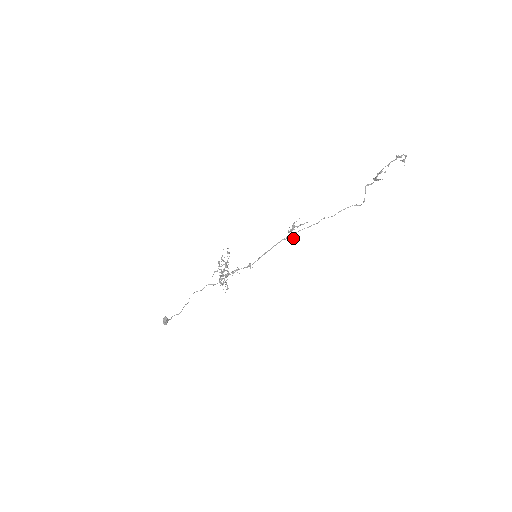
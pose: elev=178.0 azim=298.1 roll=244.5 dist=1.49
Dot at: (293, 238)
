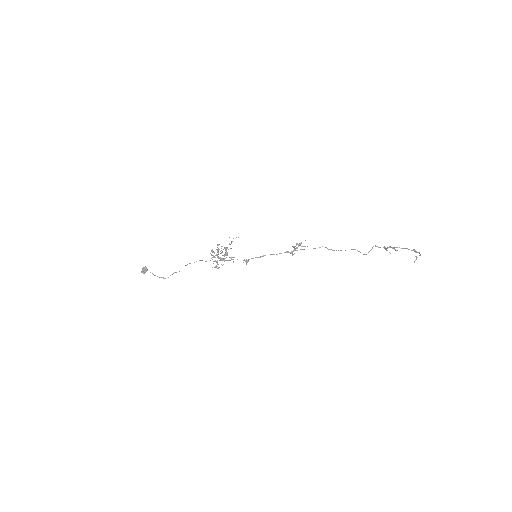
Dot at: (294, 253)
